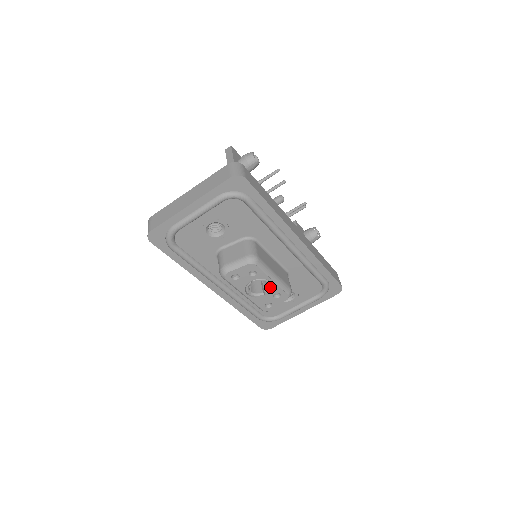
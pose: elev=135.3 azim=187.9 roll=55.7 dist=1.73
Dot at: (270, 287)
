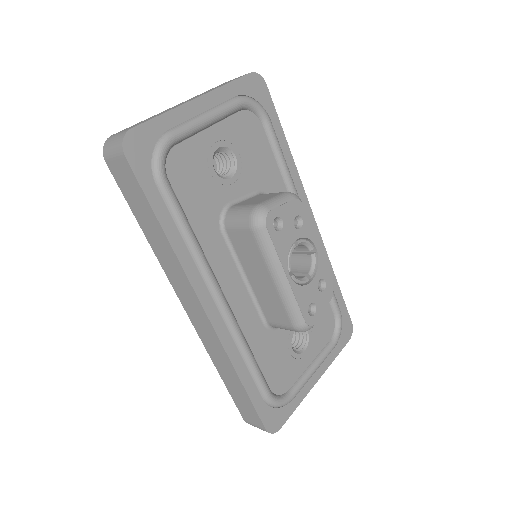
Dot at: (315, 263)
